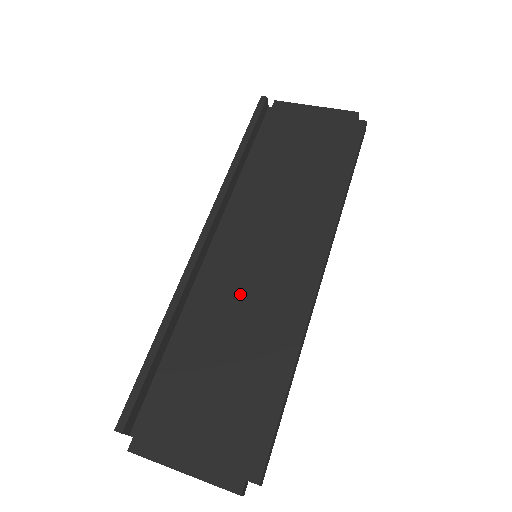
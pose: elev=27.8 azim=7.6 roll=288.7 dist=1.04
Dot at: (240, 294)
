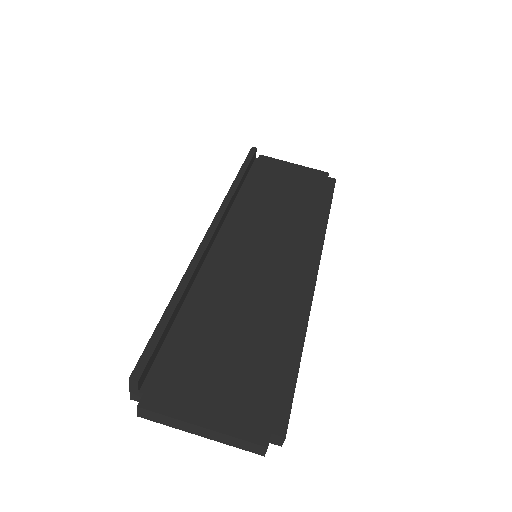
Dot at: (246, 280)
